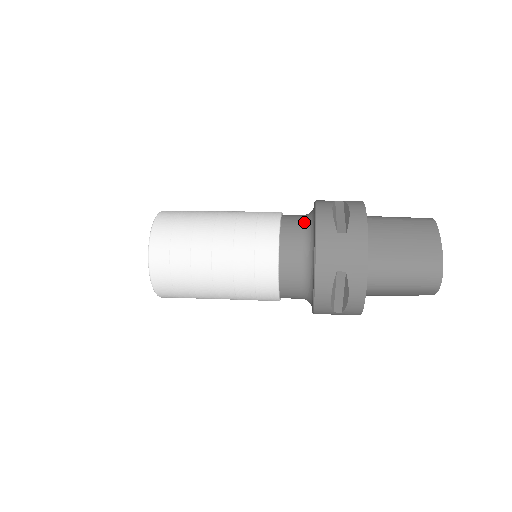
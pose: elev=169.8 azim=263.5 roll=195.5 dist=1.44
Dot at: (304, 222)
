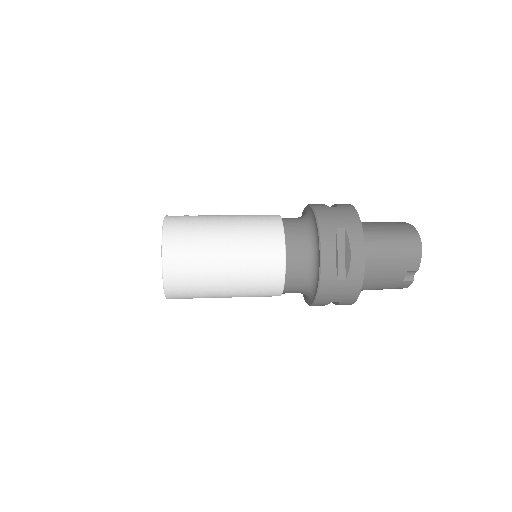
Dot at: (298, 217)
